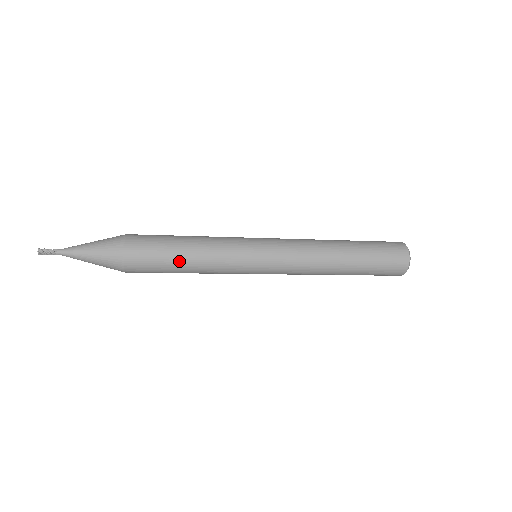
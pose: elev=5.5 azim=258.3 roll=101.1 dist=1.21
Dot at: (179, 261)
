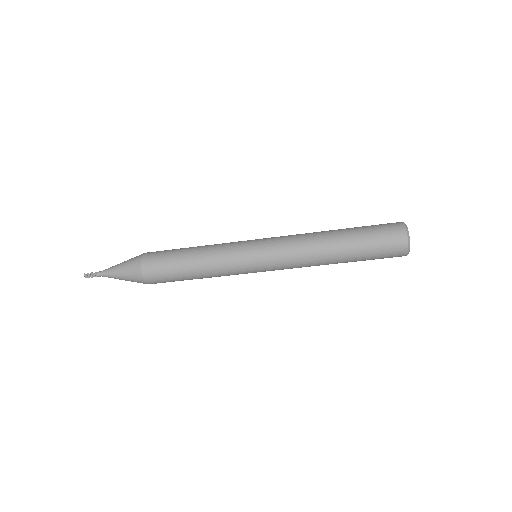
Dot at: (186, 274)
